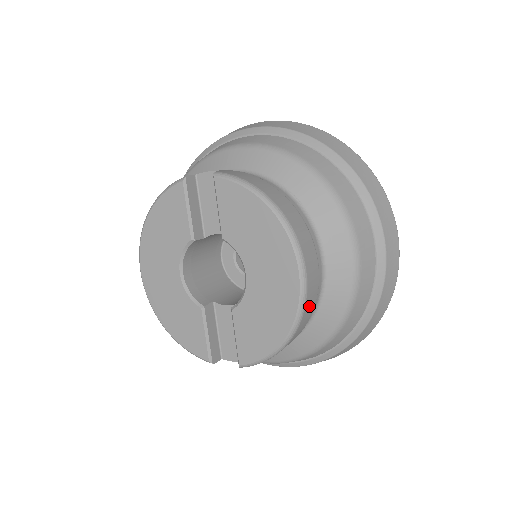
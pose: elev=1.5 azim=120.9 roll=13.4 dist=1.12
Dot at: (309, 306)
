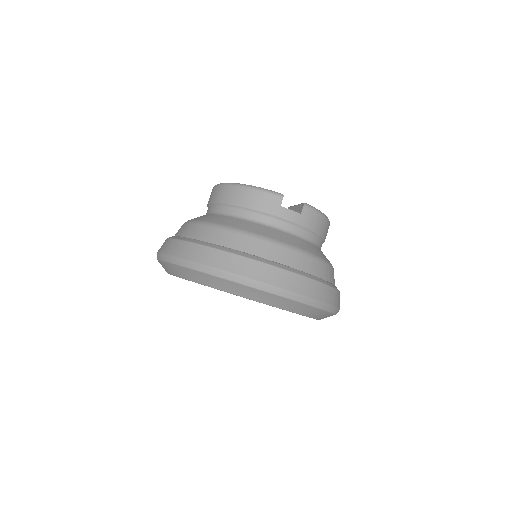
Dot at: occluded
